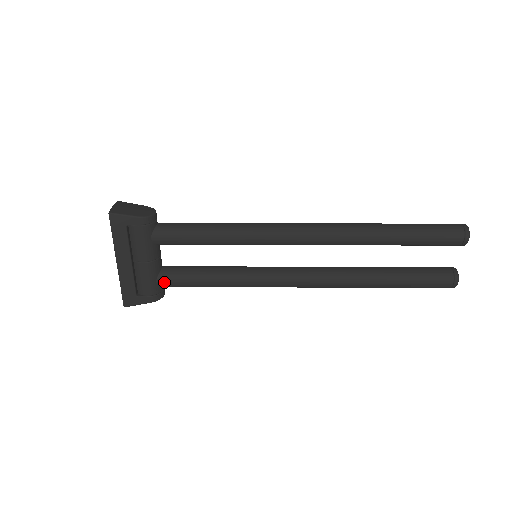
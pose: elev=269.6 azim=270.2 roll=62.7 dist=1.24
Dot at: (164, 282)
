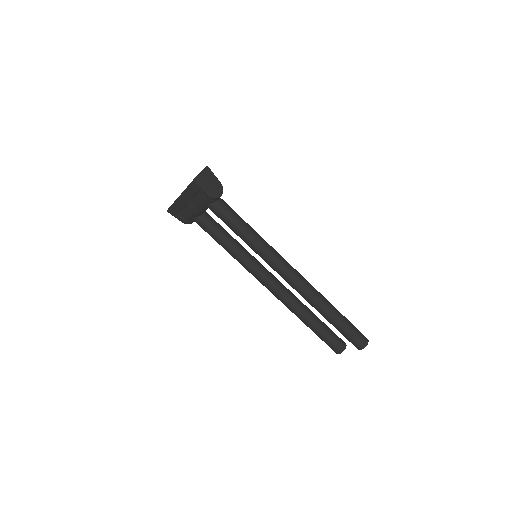
Dot at: (197, 222)
